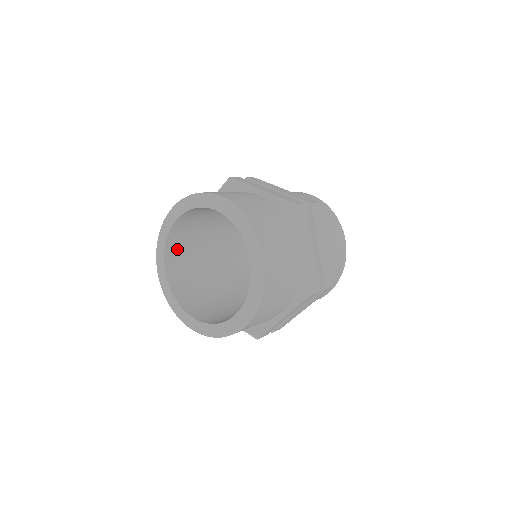
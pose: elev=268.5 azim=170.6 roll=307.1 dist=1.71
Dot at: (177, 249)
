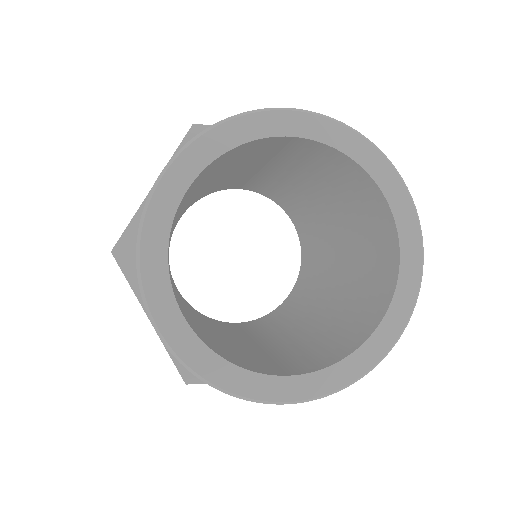
Dot at: (215, 163)
